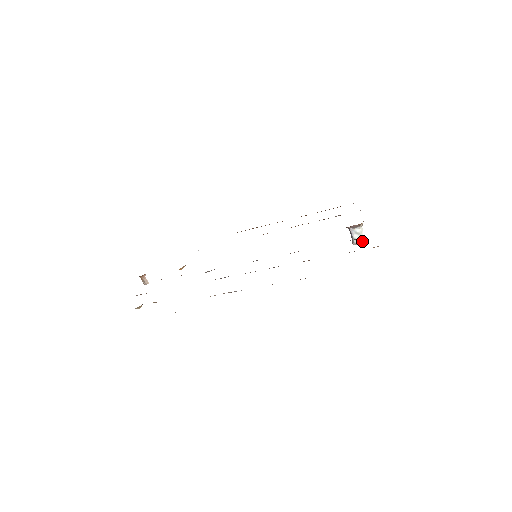
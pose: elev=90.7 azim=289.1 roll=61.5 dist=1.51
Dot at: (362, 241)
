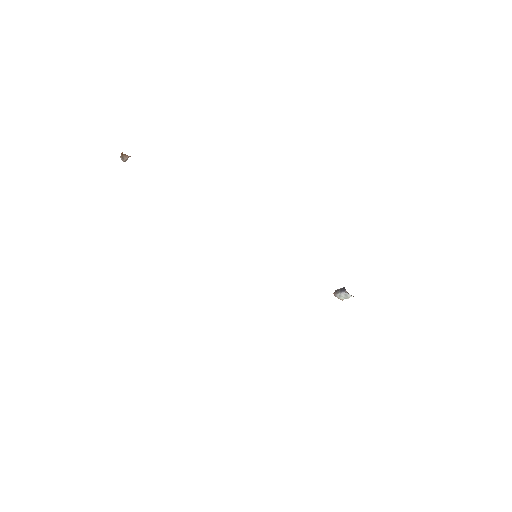
Dot at: (343, 299)
